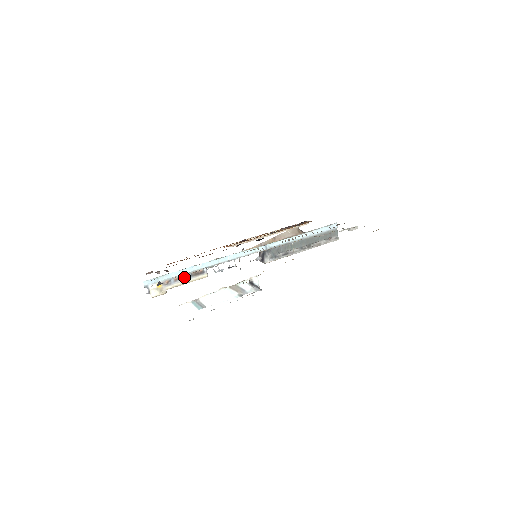
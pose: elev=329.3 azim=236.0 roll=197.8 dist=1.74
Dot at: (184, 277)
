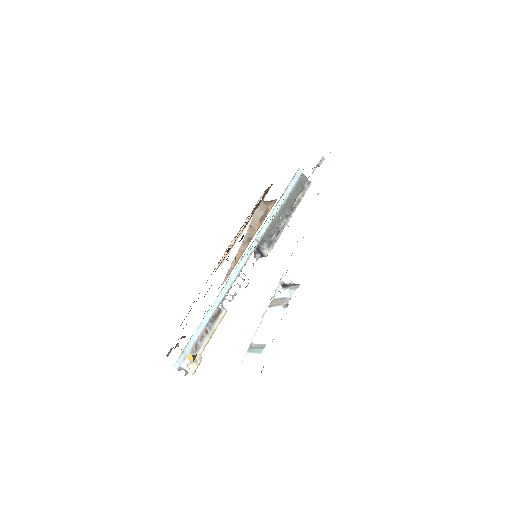
Dot at: (206, 330)
